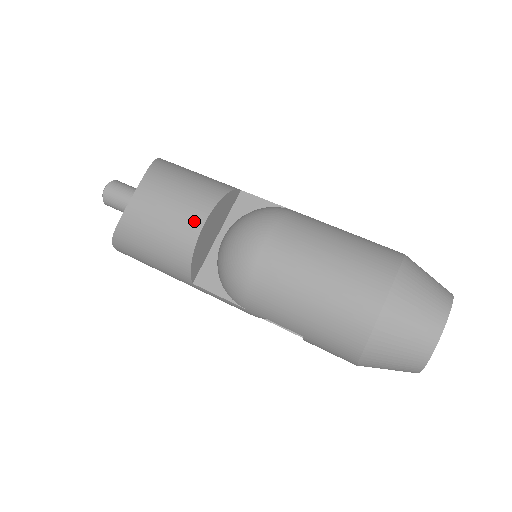
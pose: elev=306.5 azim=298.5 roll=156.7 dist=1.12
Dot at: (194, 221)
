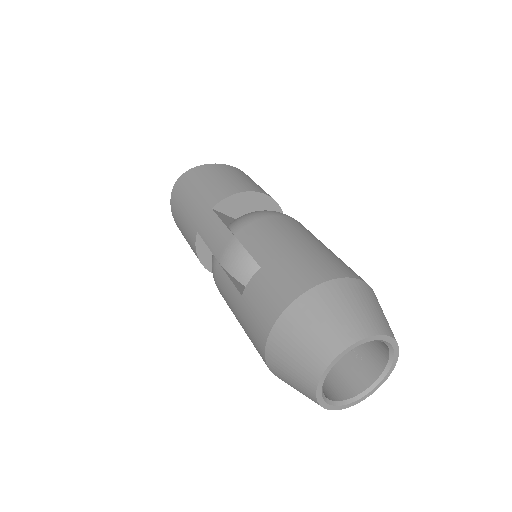
Dot at: (262, 191)
